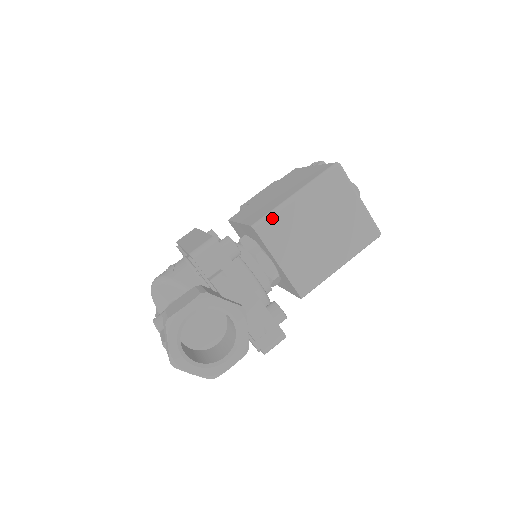
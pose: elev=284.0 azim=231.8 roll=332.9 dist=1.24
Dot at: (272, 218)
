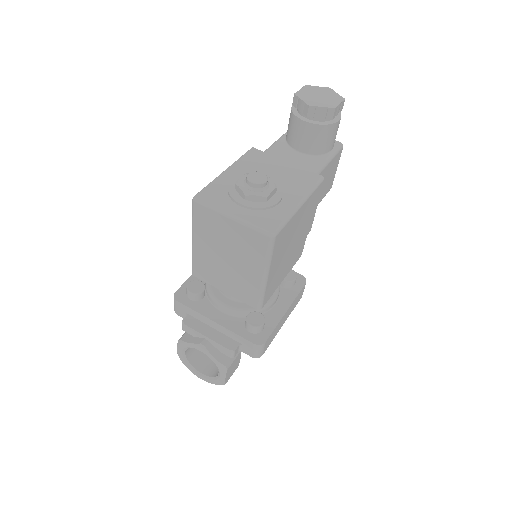
Dot at: (194, 263)
